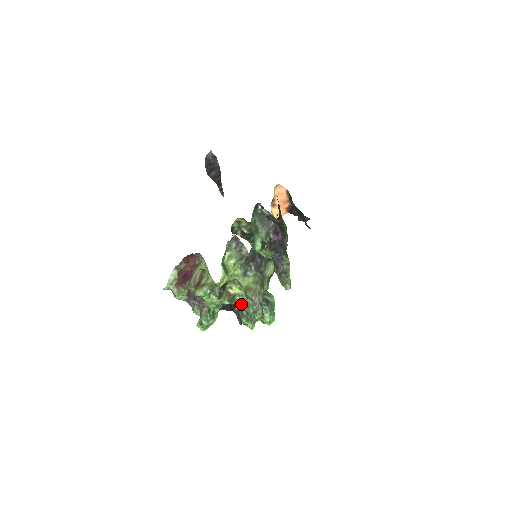
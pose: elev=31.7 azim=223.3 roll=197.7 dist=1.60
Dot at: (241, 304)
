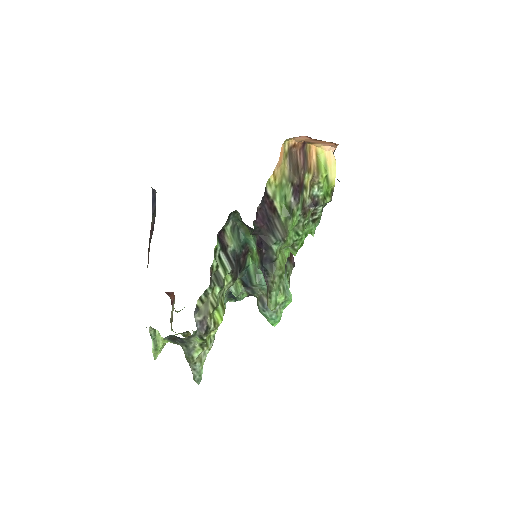
Dot at: occluded
